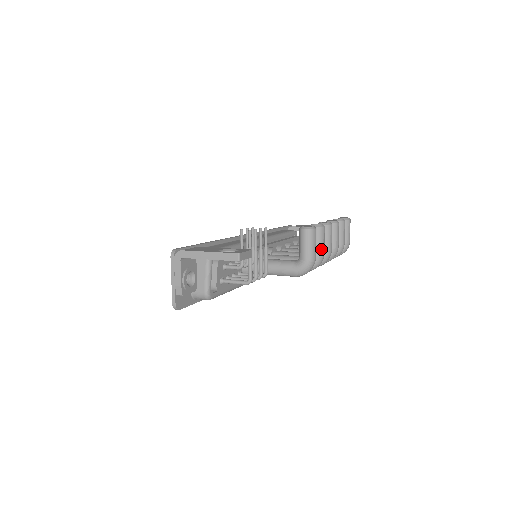
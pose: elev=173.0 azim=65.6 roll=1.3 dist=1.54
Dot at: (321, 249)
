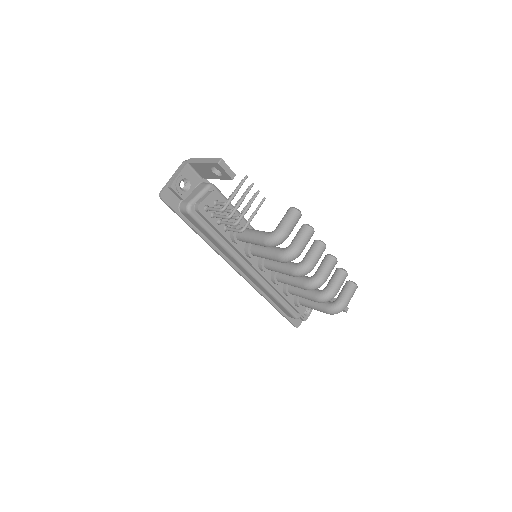
Dot at: (300, 243)
